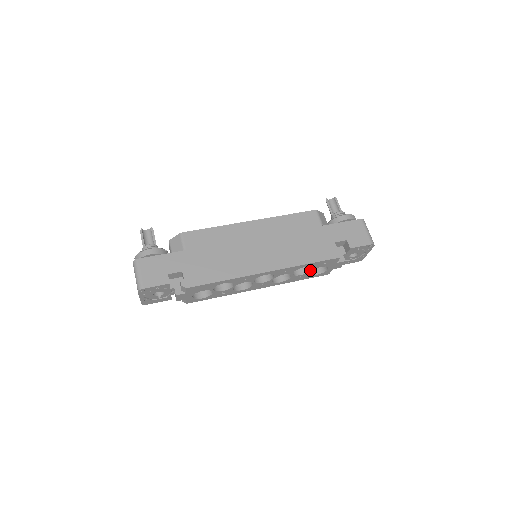
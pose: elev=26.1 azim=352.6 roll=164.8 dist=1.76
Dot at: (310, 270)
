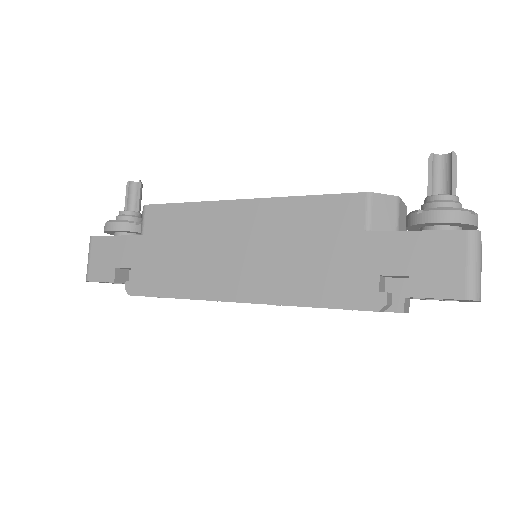
Dot at: occluded
